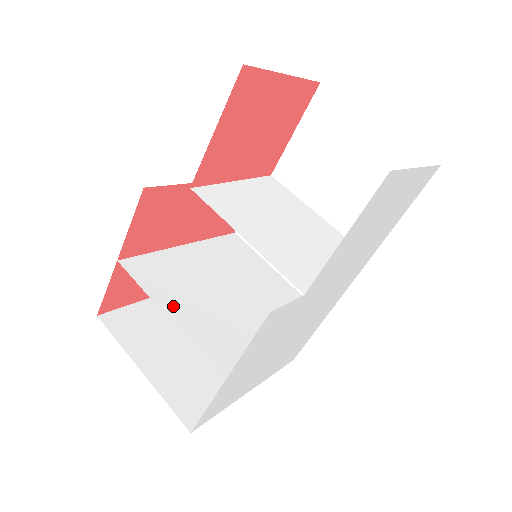
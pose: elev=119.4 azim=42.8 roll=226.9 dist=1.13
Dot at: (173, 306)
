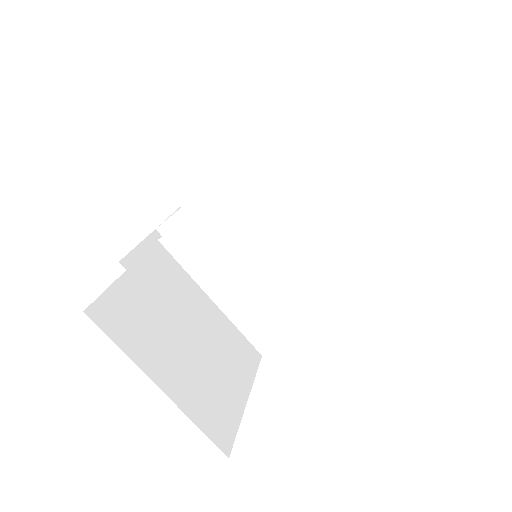
Dot at: occluded
